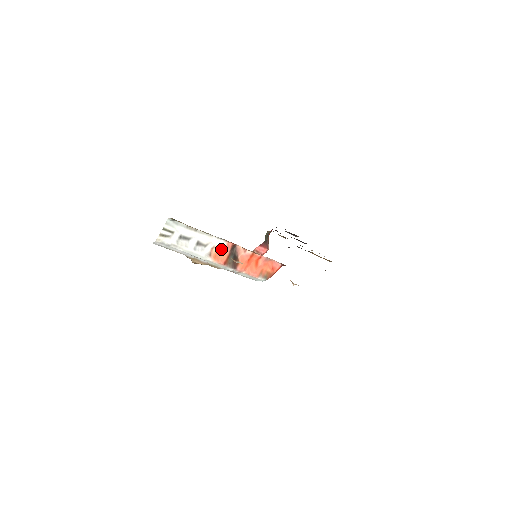
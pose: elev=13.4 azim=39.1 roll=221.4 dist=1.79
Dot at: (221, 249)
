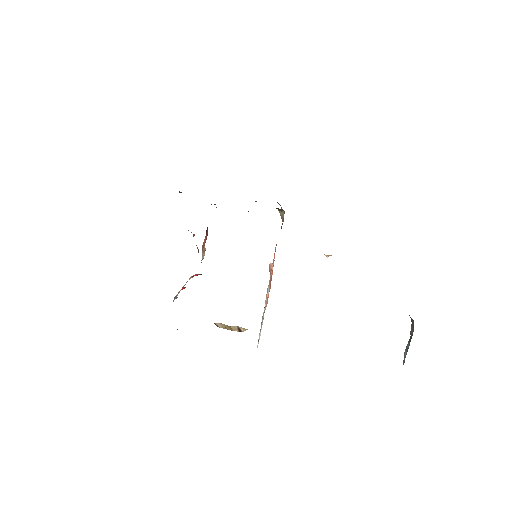
Dot at: occluded
